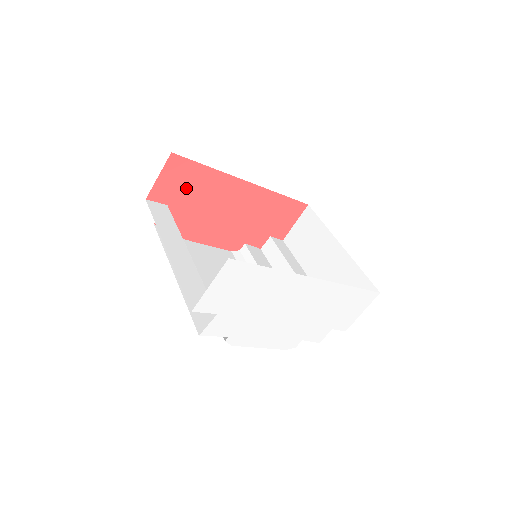
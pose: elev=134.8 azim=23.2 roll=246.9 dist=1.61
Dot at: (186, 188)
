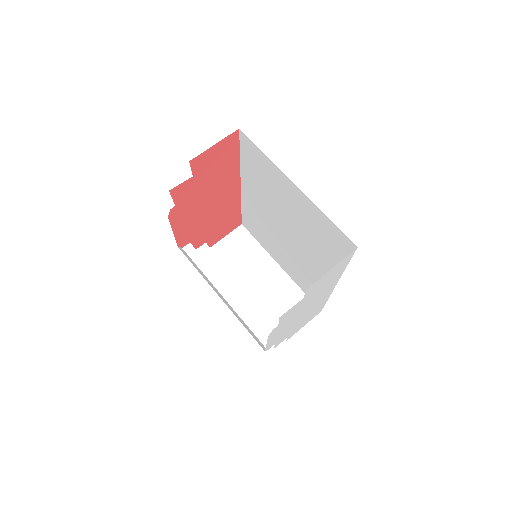
Dot at: (214, 167)
